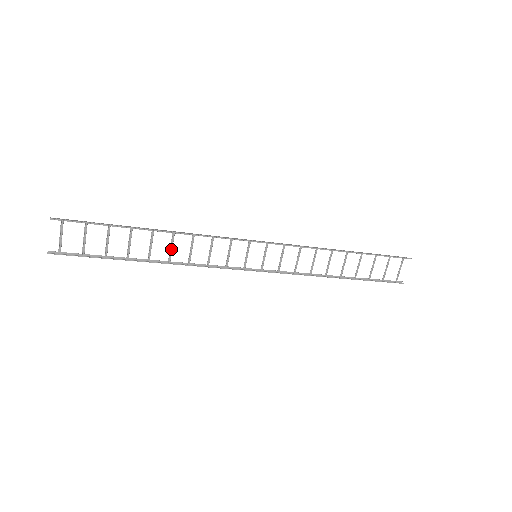
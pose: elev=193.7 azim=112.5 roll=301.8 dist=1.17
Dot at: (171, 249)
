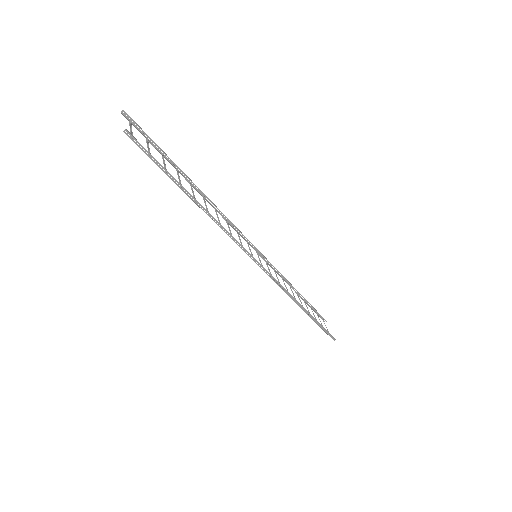
Dot at: (206, 208)
